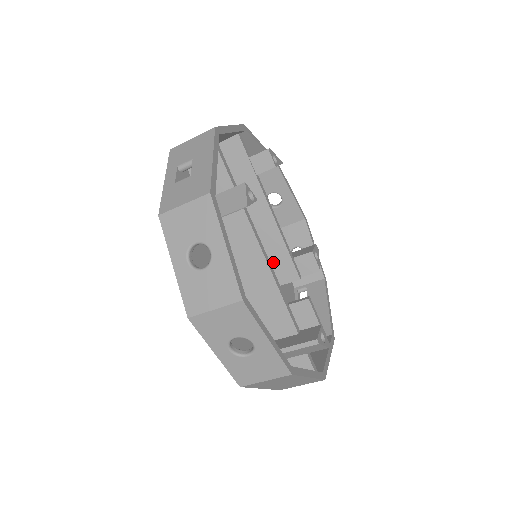
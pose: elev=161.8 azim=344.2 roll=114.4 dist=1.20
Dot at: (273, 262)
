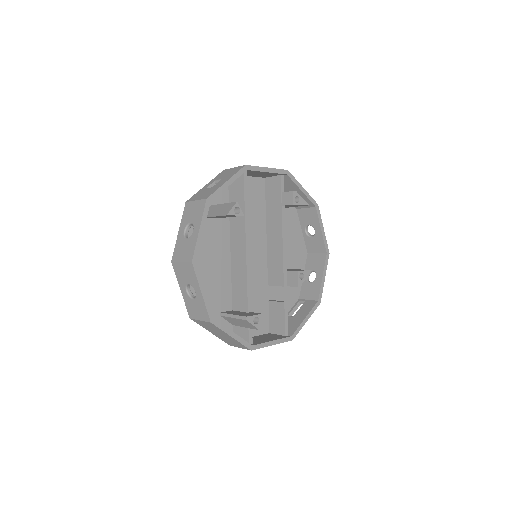
Dot at: (274, 268)
